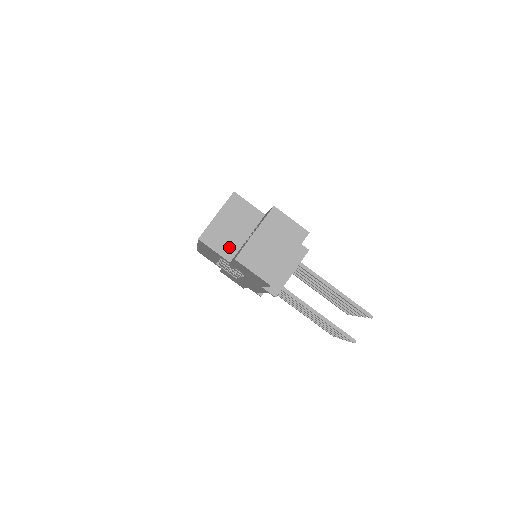
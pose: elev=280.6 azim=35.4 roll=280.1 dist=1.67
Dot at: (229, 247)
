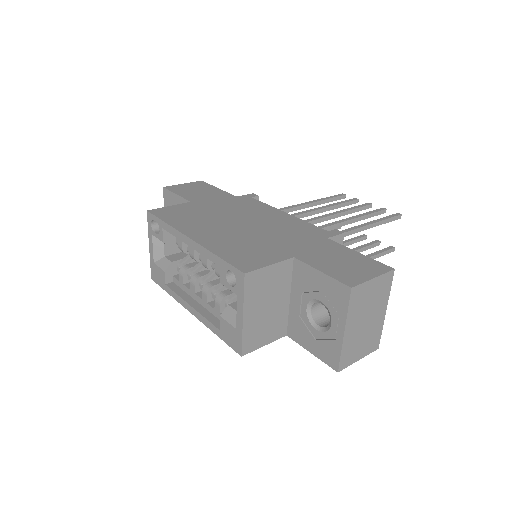
Dot at: (277, 326)
